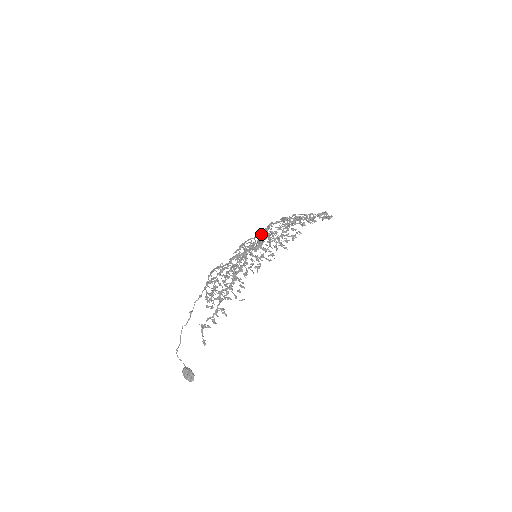
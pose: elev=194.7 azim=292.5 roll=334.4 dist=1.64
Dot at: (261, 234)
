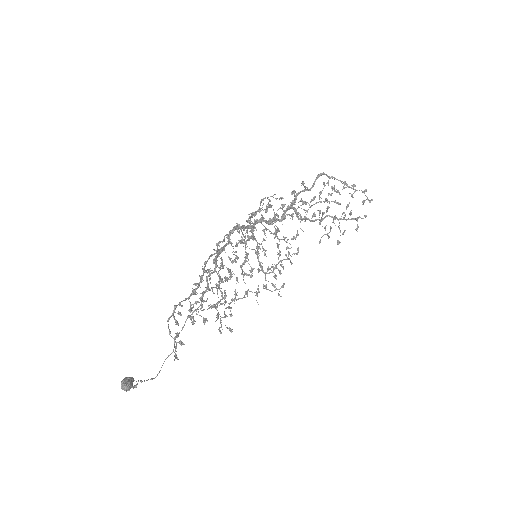
Dot at: (248, 226)
